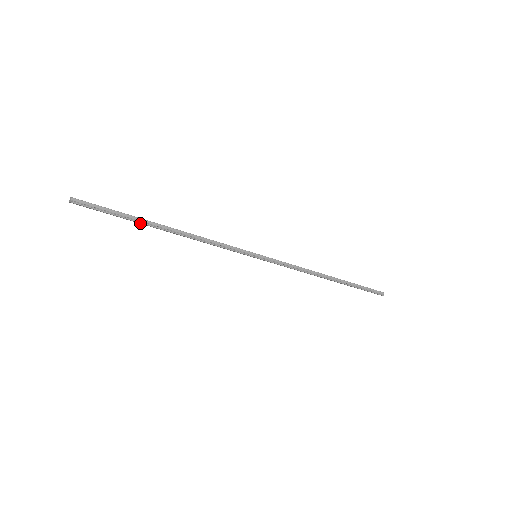
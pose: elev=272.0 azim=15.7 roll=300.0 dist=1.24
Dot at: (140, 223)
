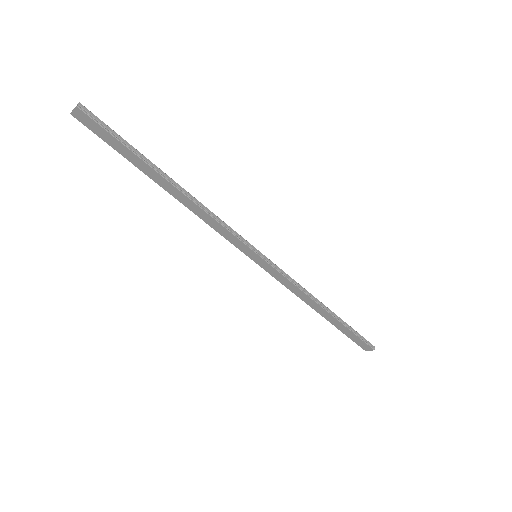
Dot at: (144, 167)
